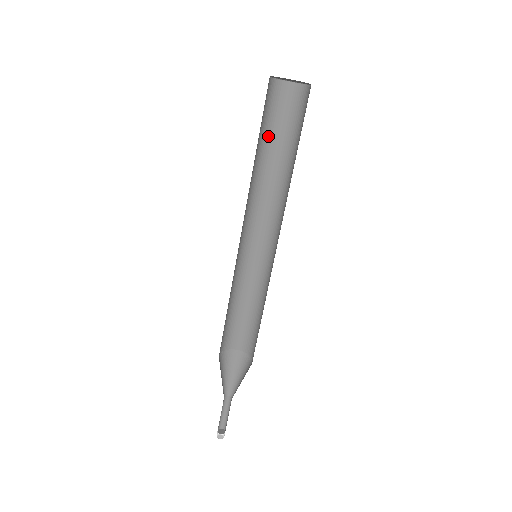
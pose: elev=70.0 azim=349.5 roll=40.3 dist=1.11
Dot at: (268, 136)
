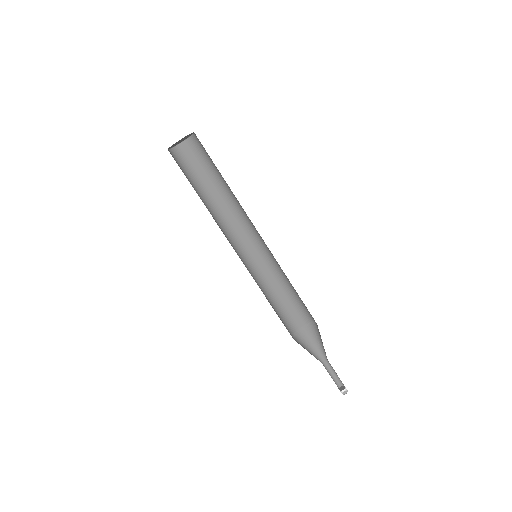
Dot at: (203, 179)
